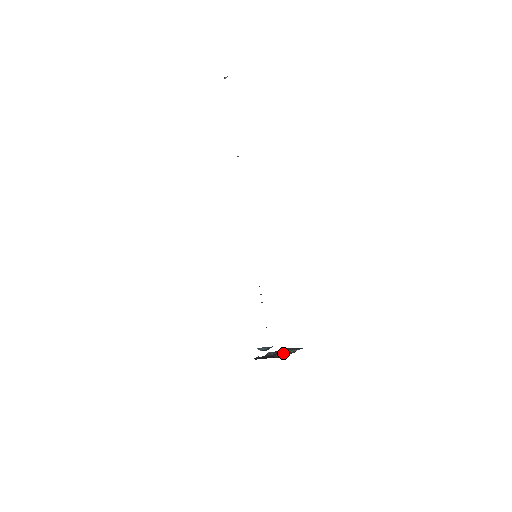
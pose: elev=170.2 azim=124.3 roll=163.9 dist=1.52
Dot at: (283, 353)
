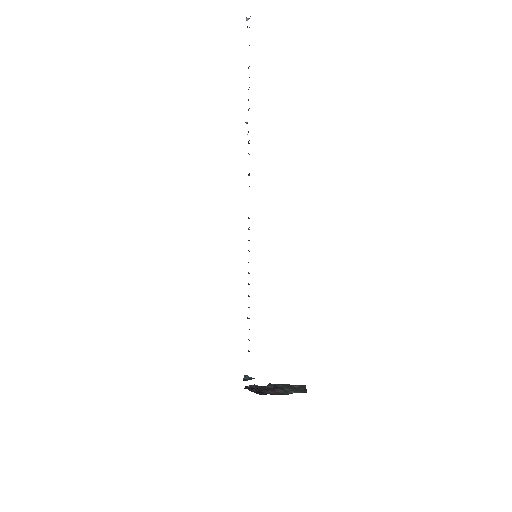
Dot at: (277, 390)
